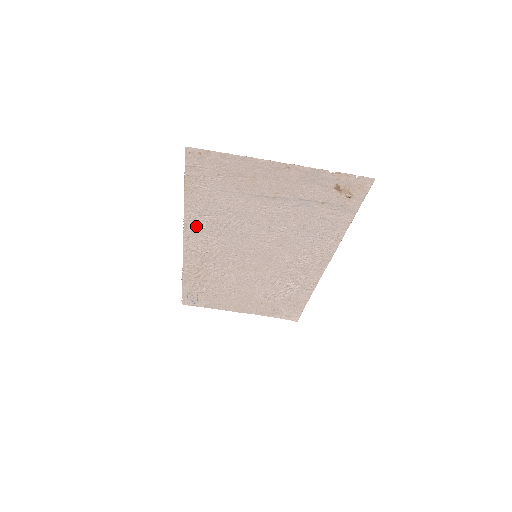
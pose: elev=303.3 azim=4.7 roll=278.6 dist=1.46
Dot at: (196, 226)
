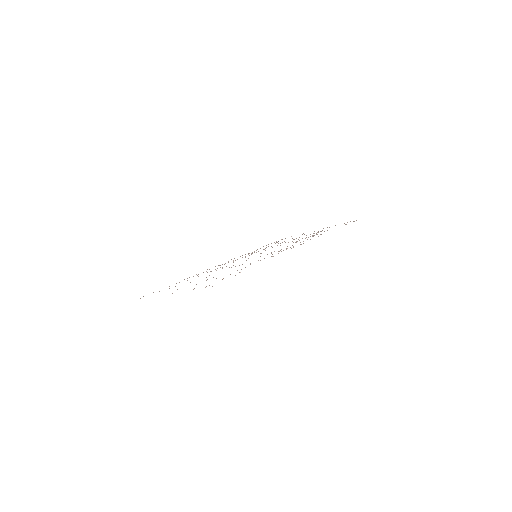
Dot at: occluded
